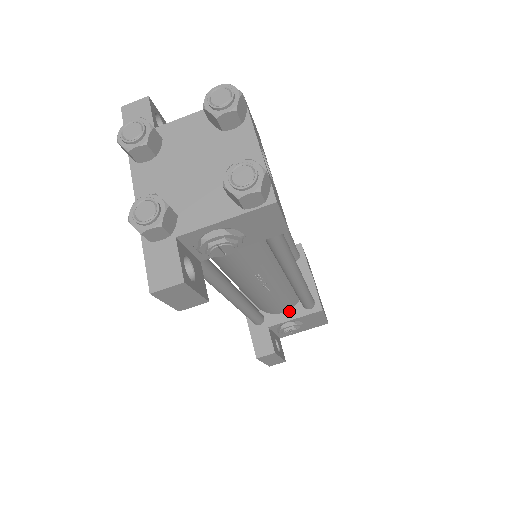
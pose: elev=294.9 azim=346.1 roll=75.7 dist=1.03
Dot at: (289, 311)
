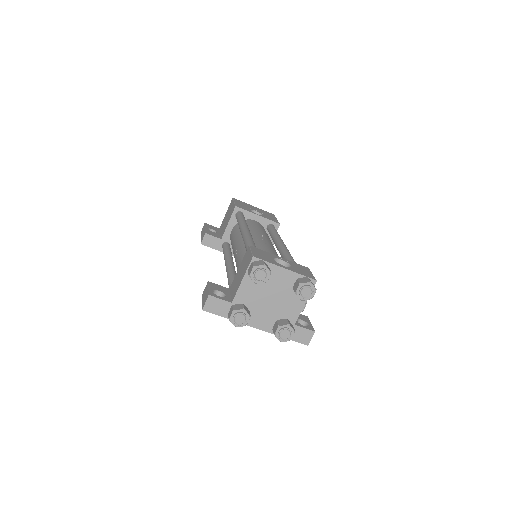
Dot at: occluded
